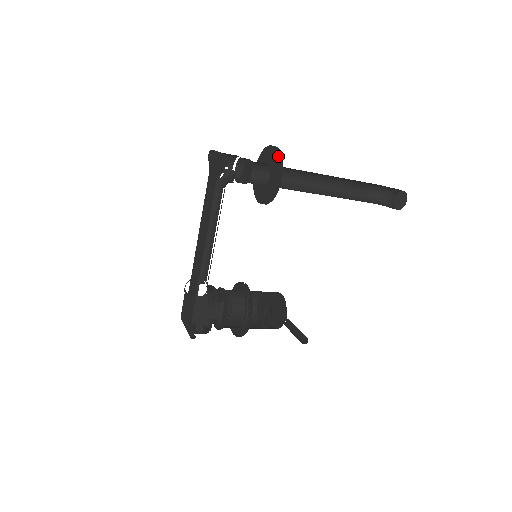
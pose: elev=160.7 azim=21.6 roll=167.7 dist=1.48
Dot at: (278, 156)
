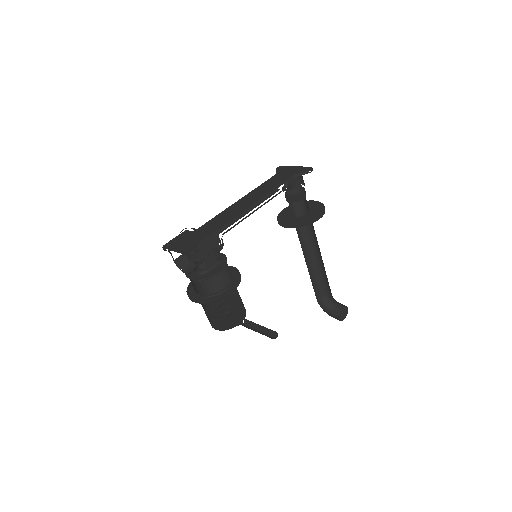
Dot at: occluded
